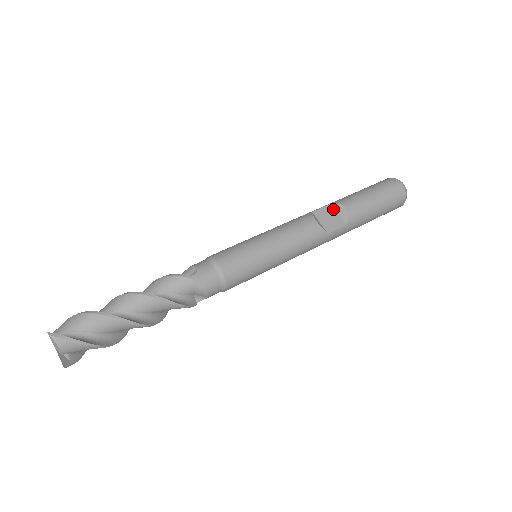
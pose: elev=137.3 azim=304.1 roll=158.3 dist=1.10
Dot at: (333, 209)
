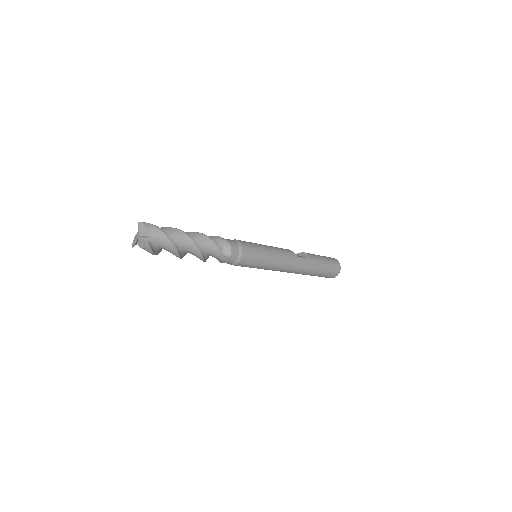
Dot at: (297, 255)
